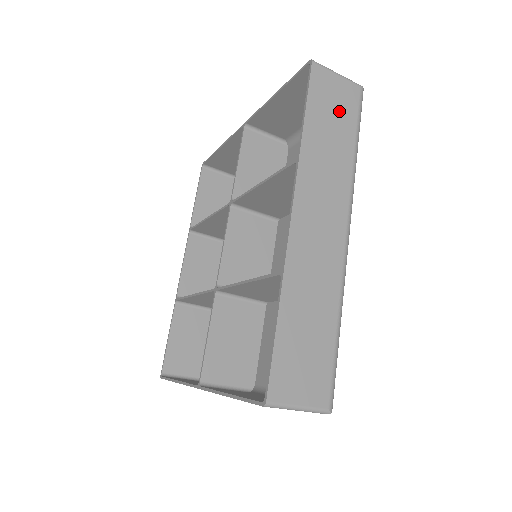
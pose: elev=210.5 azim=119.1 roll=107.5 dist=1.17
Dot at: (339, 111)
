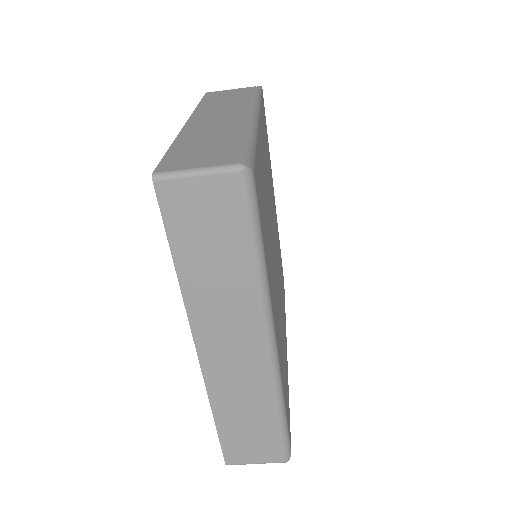
Dot at: (216, 226)
